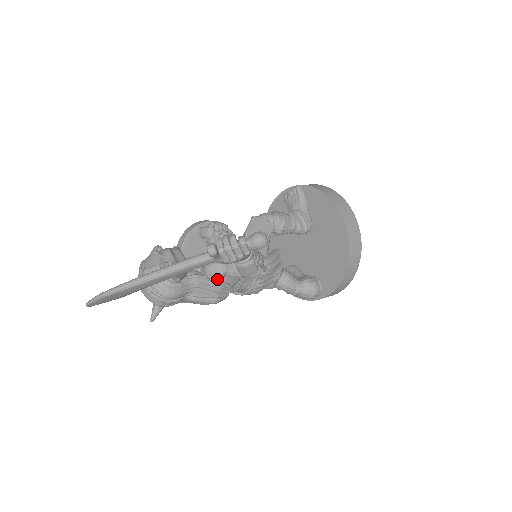
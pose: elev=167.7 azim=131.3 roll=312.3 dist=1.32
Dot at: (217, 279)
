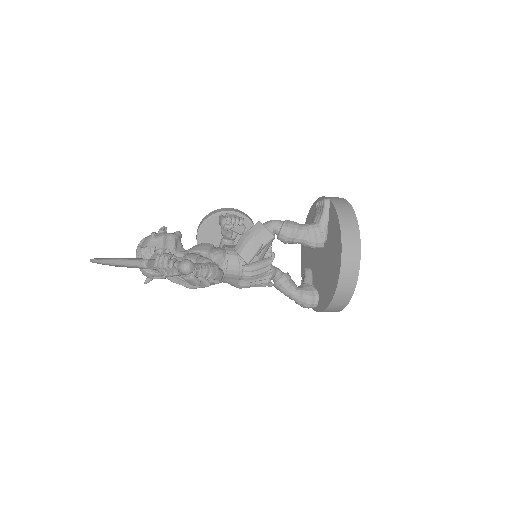
Dot at: occluded
